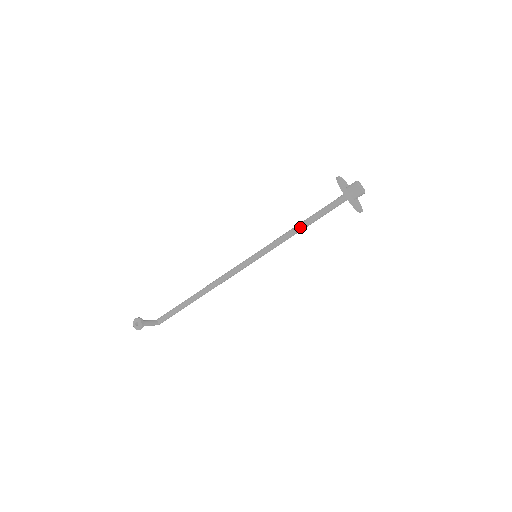
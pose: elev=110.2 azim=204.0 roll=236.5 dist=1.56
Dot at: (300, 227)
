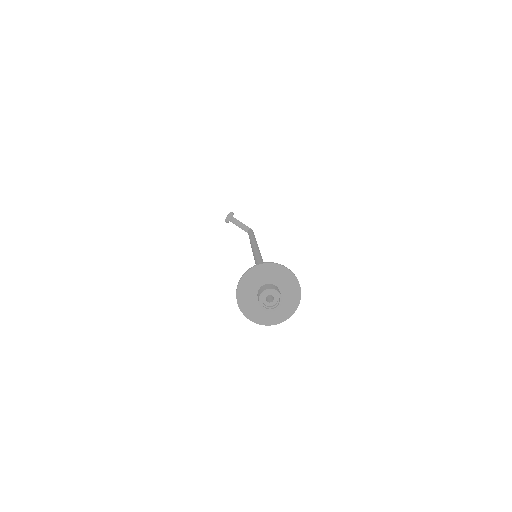
Dot at: occluded
